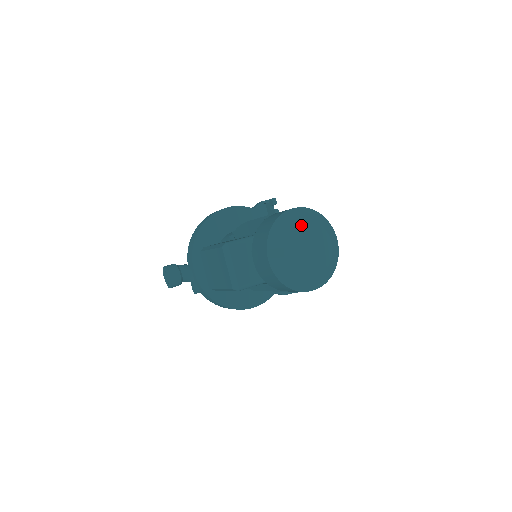
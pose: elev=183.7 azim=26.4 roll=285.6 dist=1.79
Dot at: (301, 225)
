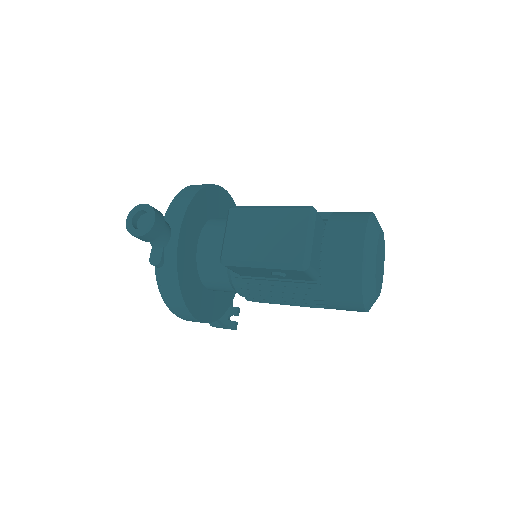
Dot at: (382, 235)
